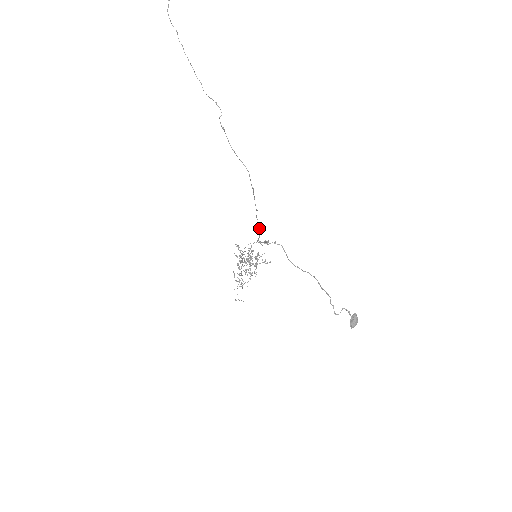
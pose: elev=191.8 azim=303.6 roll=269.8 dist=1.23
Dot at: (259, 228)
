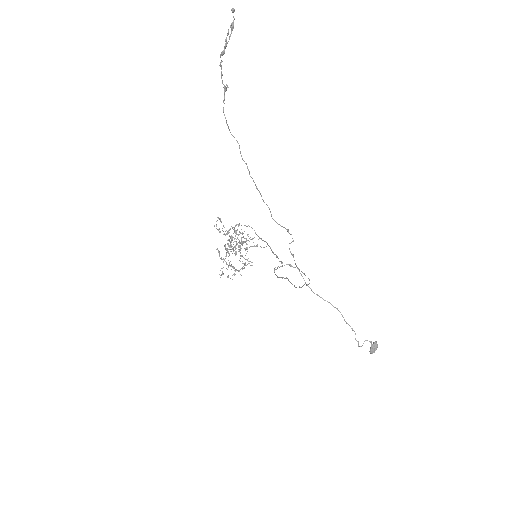
Dot at: occluded
